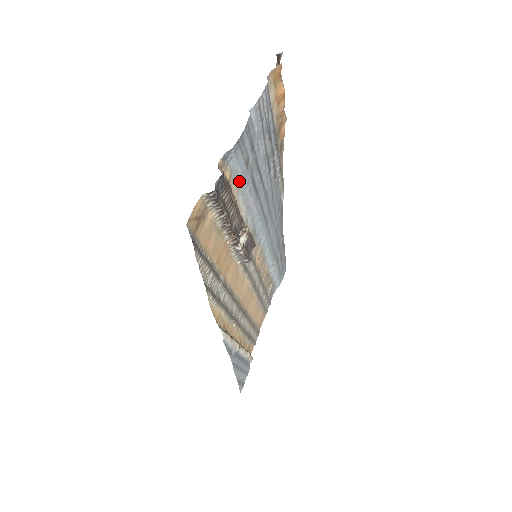
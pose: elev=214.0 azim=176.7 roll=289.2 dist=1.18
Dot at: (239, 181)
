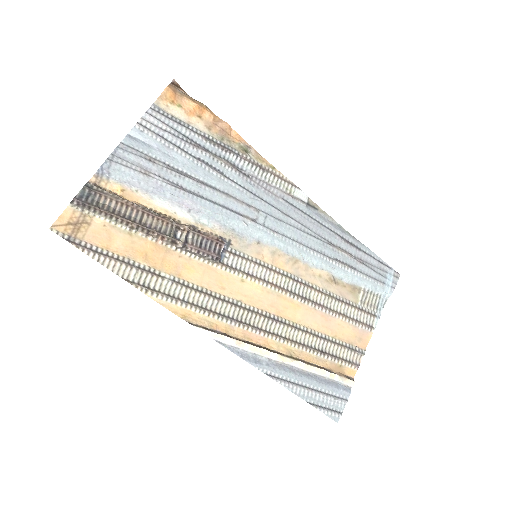
Dot at: (145, 189)
